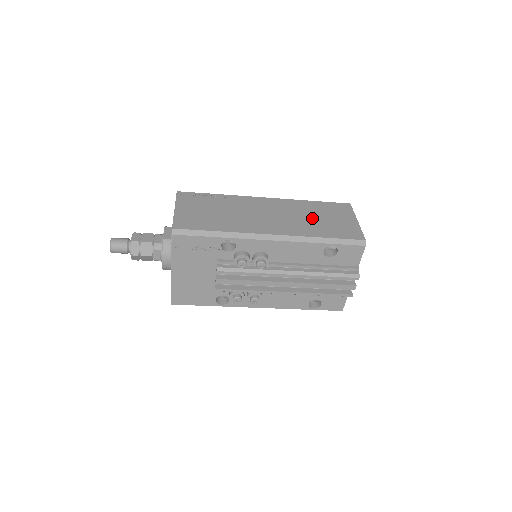
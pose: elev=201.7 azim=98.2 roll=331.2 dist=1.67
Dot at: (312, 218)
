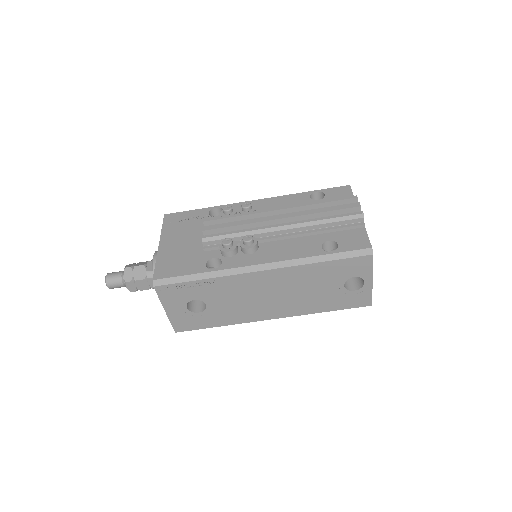
Dot at: occluded
